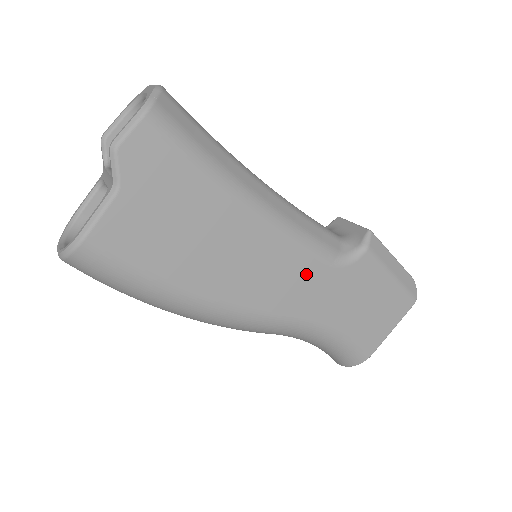
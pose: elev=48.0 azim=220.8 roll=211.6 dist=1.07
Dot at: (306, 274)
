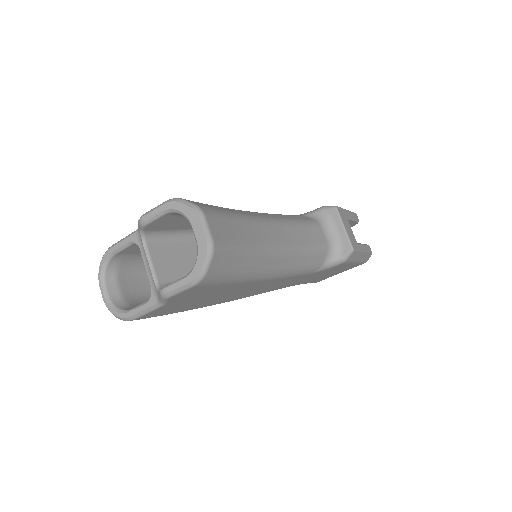
Dot at: (291, 280)
